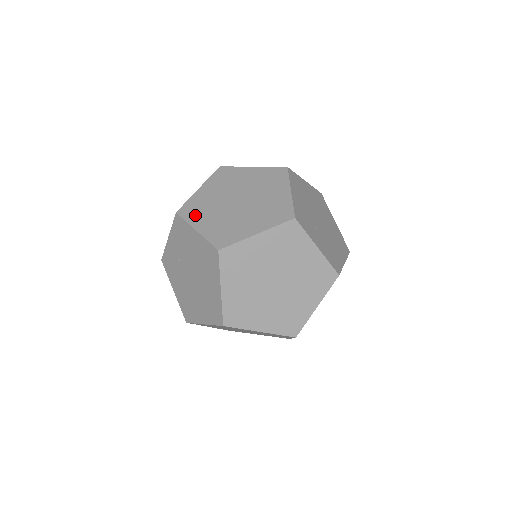
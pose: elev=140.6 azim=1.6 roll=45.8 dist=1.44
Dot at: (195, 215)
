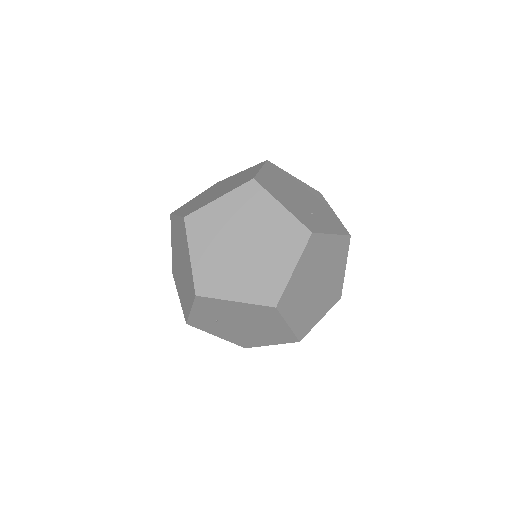
Dot at: (218, 287)
